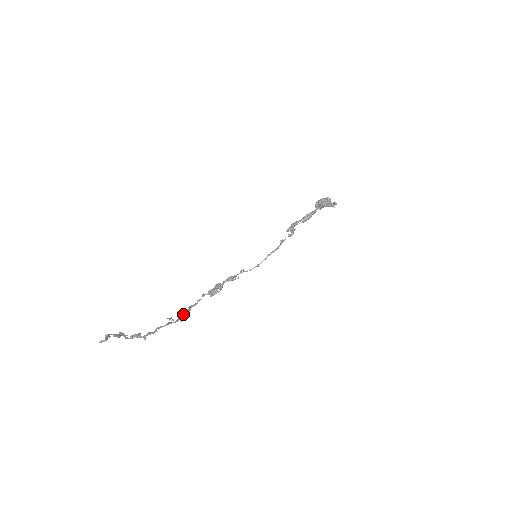
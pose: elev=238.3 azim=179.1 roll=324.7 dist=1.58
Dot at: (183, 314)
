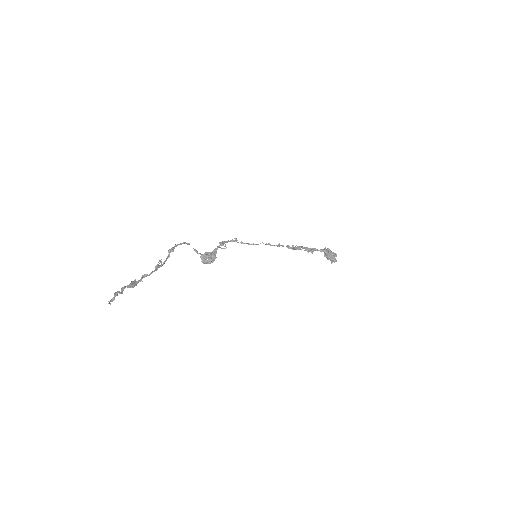
Dot at: (169, 251)
